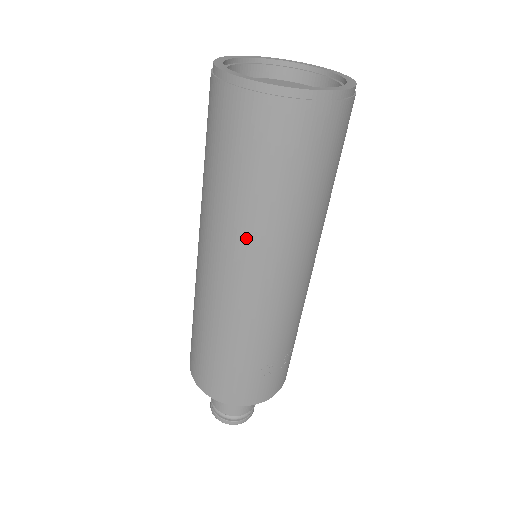
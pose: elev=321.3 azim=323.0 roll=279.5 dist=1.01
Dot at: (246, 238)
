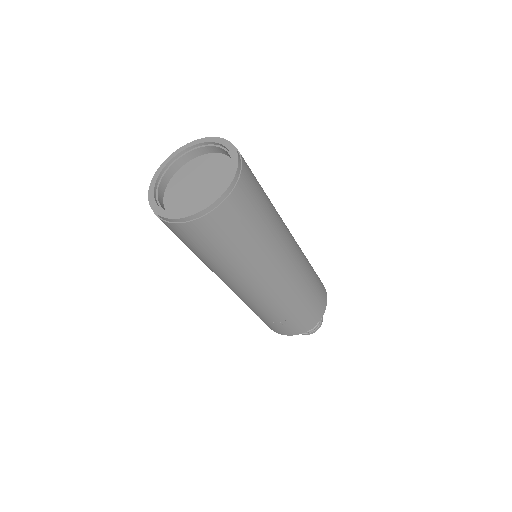
Dot at: occluded
